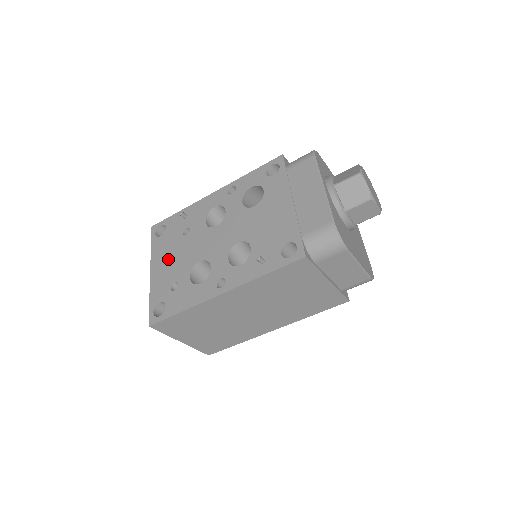
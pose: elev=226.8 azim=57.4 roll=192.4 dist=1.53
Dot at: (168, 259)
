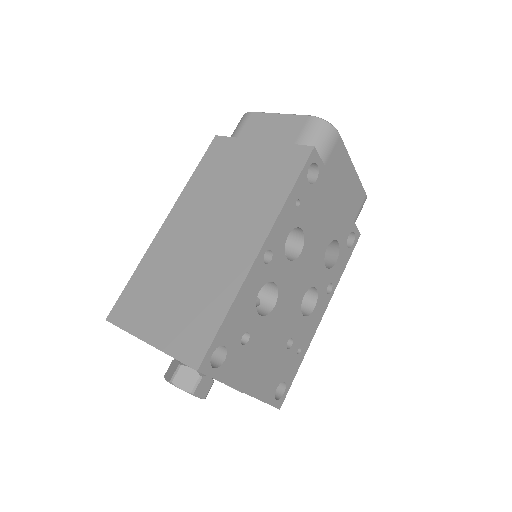
Dot at: occluded
